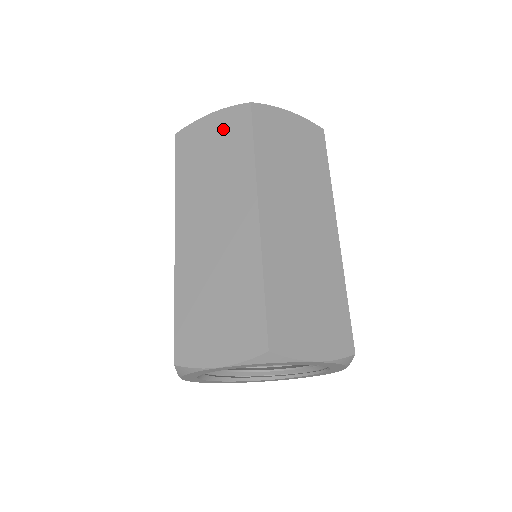
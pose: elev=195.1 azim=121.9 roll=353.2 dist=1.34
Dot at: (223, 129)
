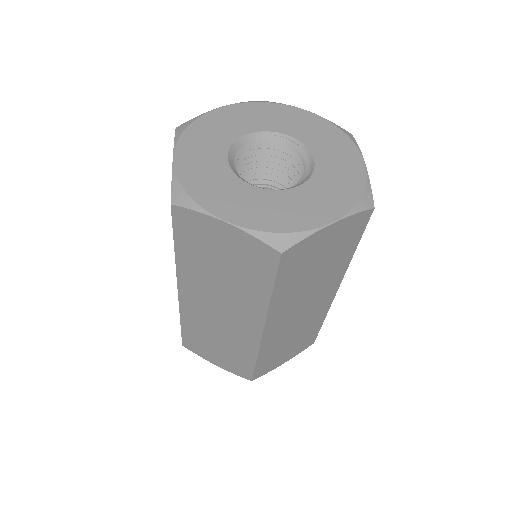
Dot at: (239, 251)
